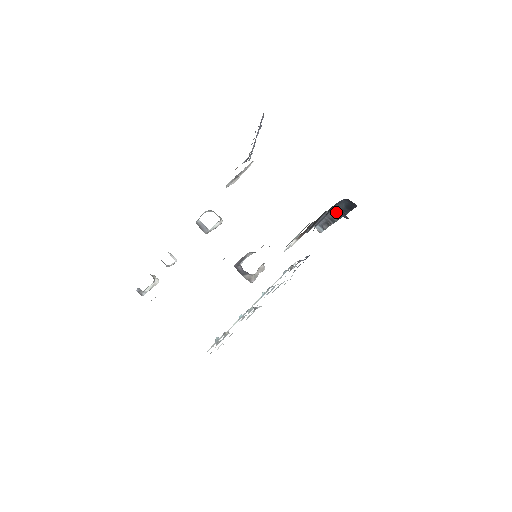
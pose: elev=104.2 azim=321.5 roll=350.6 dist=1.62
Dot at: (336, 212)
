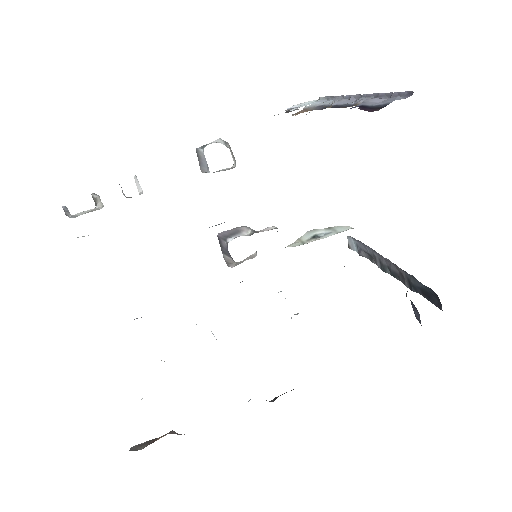
Dot at: (399, 272)
